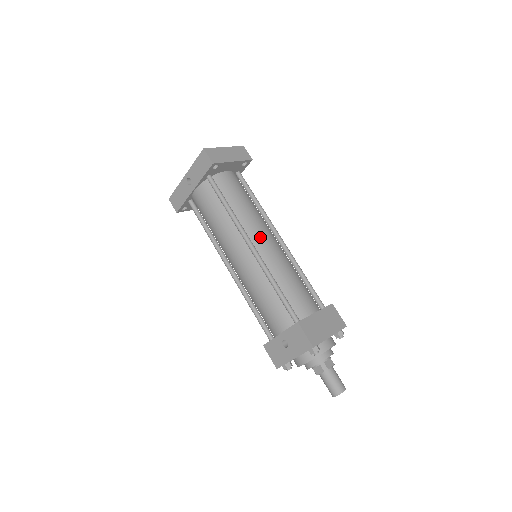
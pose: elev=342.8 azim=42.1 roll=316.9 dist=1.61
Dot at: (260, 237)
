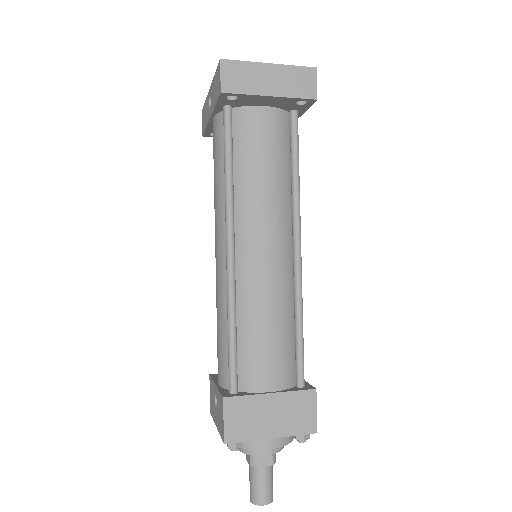
Dot at: (253, 240)
